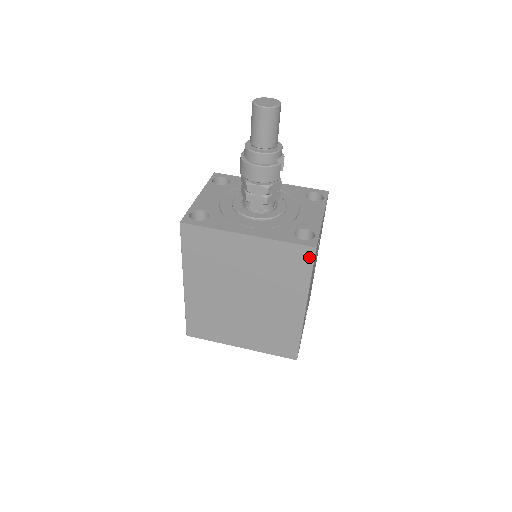
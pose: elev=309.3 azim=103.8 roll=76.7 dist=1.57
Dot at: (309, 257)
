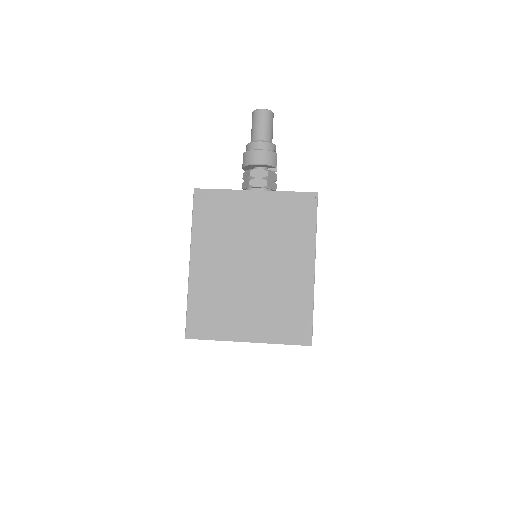
Dot at: (312, 204)
